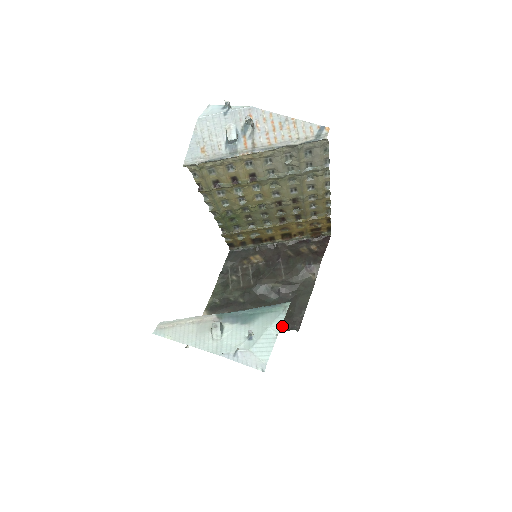
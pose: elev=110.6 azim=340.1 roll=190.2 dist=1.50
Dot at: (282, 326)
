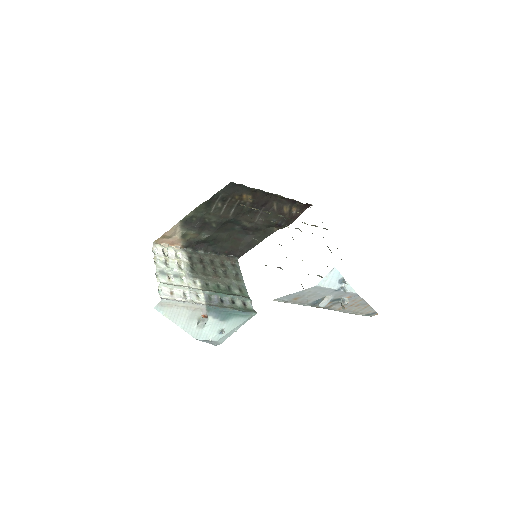
Dot at: (230, 253)
